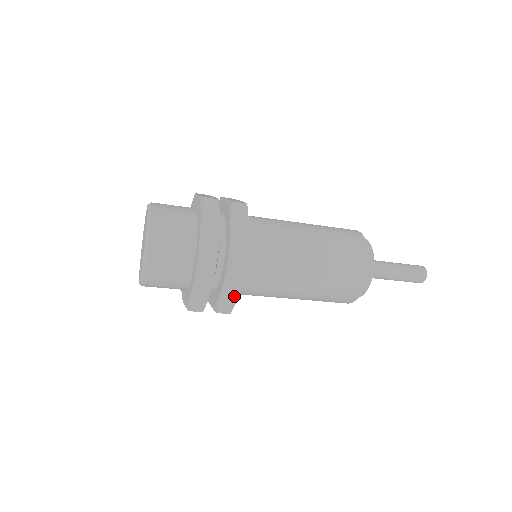
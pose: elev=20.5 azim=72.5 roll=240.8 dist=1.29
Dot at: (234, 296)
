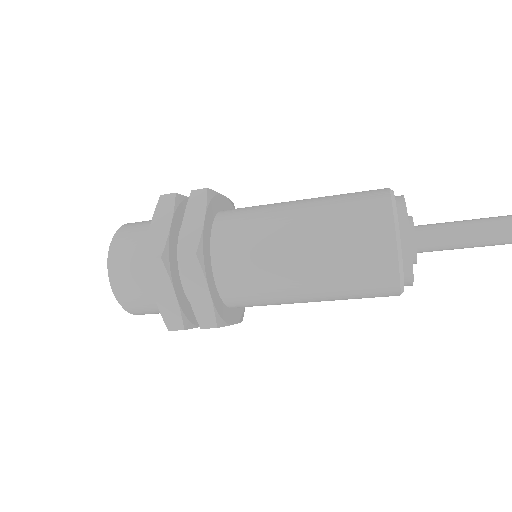
Dot at: (206, 300)
